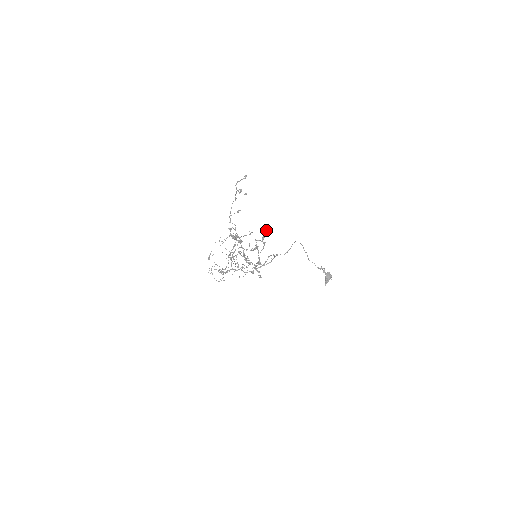
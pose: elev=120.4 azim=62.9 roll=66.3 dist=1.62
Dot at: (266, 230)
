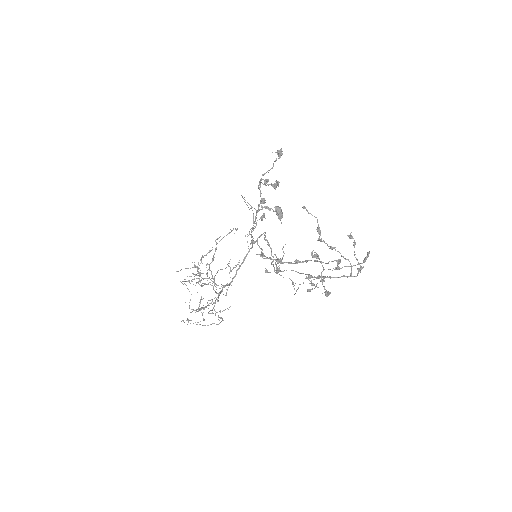
Dot at: occluded
